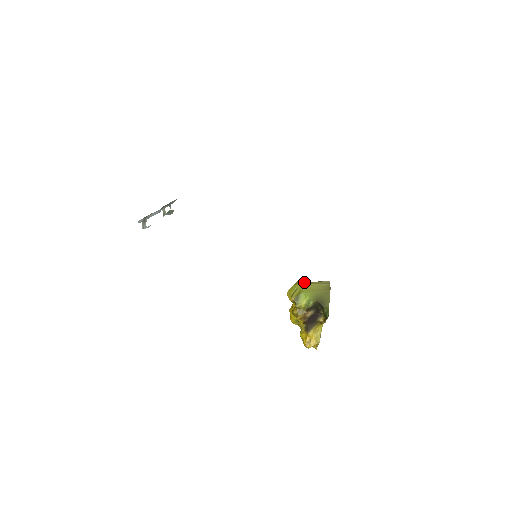
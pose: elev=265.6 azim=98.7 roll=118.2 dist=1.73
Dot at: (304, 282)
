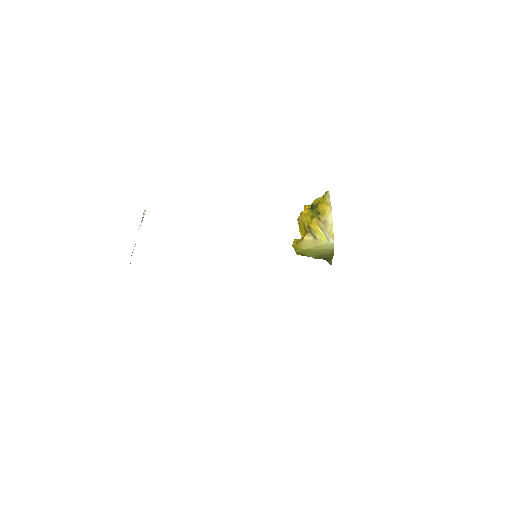
Dot at: (308, 242)
